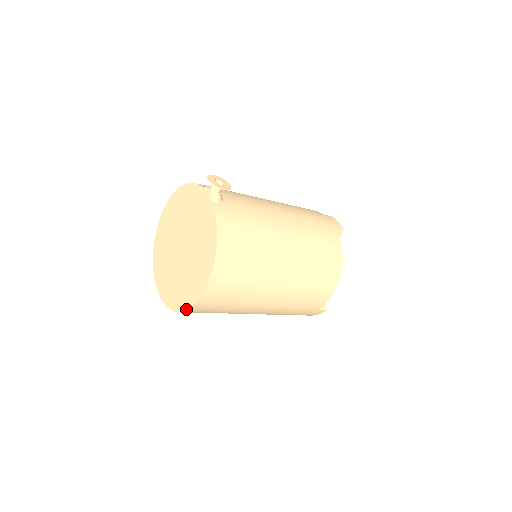
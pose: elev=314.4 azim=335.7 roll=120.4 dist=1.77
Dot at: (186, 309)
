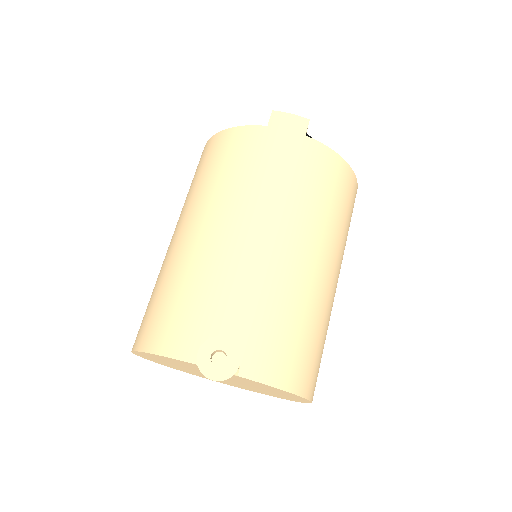
Dot at: occluded
